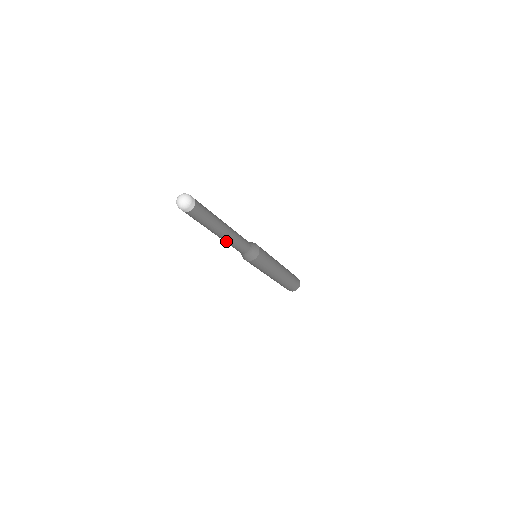
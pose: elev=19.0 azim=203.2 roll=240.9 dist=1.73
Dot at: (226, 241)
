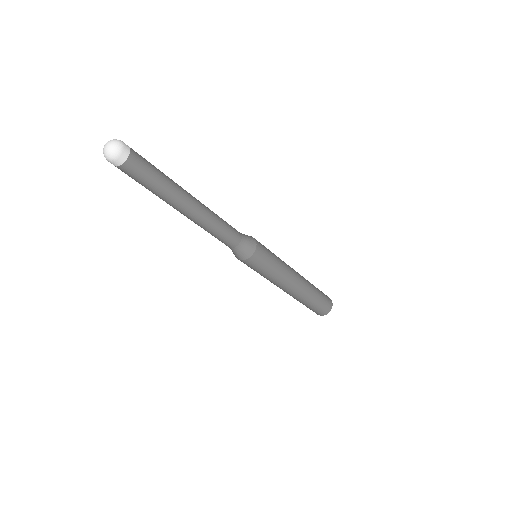
Dot at: (205, 222)
